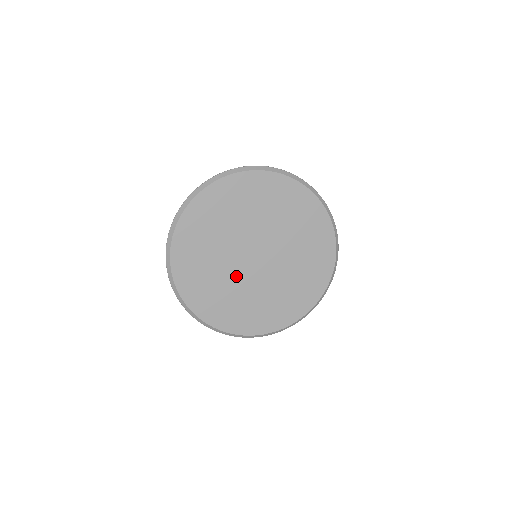
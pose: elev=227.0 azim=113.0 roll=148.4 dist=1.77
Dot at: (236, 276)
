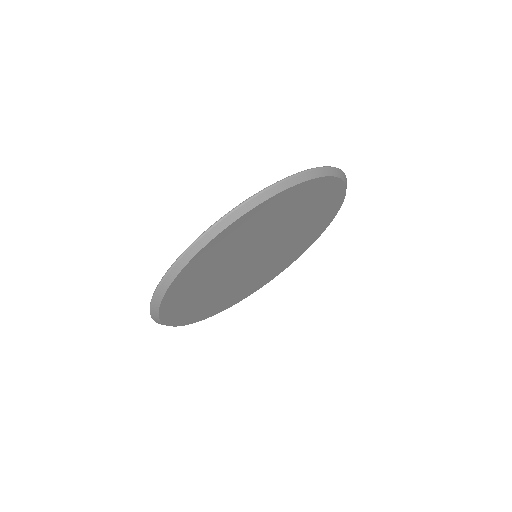
Dot at: (229, 281)
